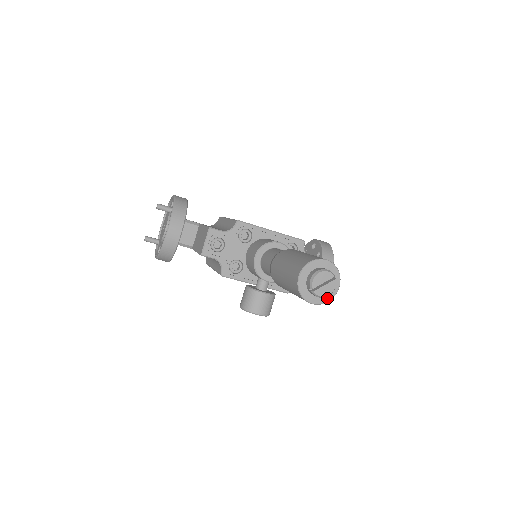
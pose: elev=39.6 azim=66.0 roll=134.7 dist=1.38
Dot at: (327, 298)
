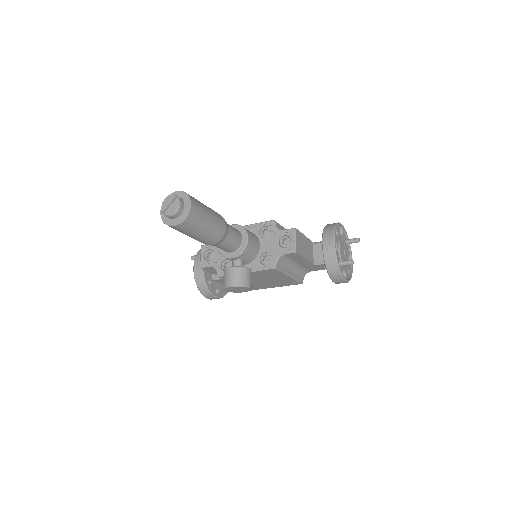
Dot at: (183, 216)
